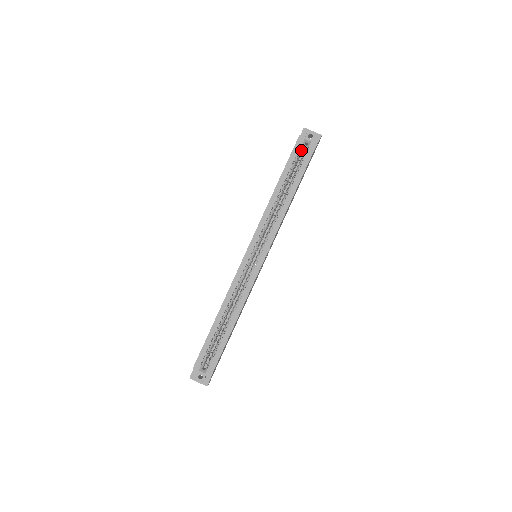
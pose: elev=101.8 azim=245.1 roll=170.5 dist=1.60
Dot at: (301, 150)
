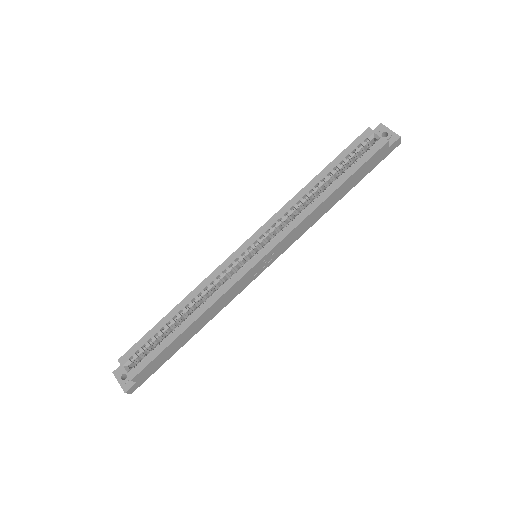
Dot at: (364, 145)
